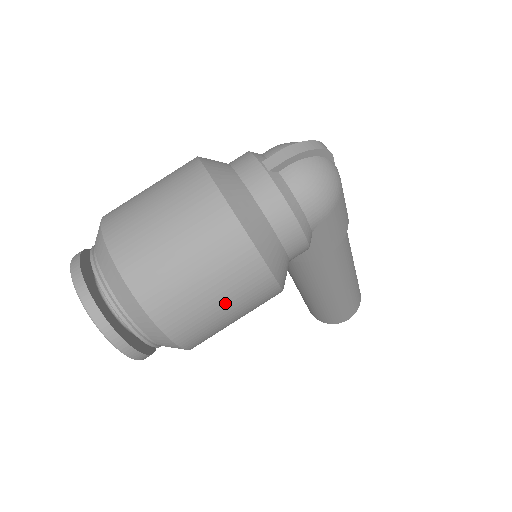
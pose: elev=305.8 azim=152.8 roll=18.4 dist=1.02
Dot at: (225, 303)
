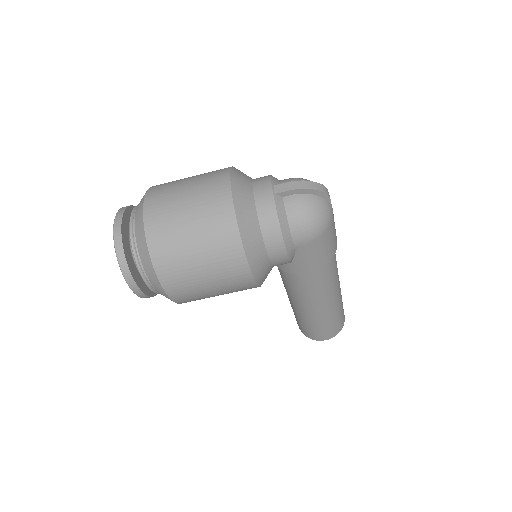
Dot at: (209, 277)
